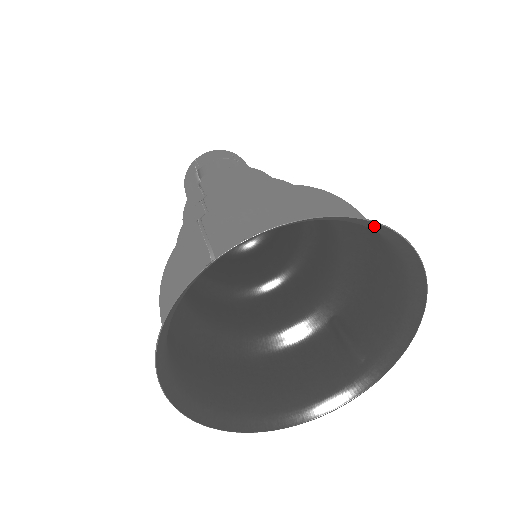
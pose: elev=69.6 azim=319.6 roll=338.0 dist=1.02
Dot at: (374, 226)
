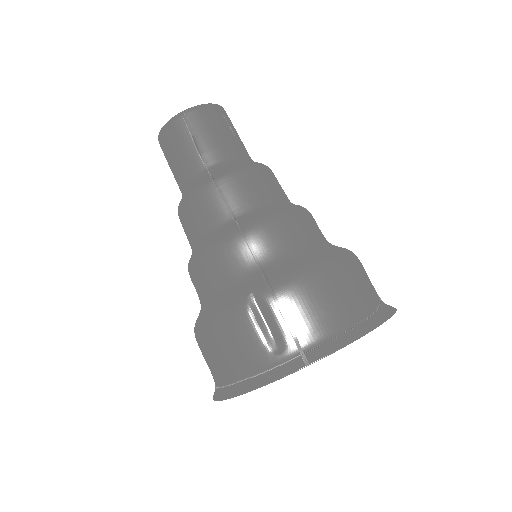
Dot at: (389, 310)
